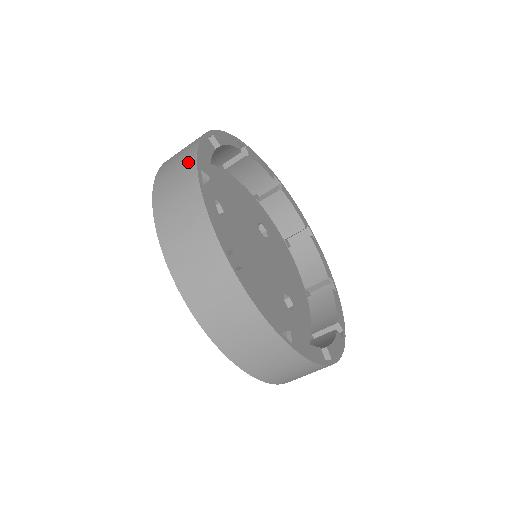
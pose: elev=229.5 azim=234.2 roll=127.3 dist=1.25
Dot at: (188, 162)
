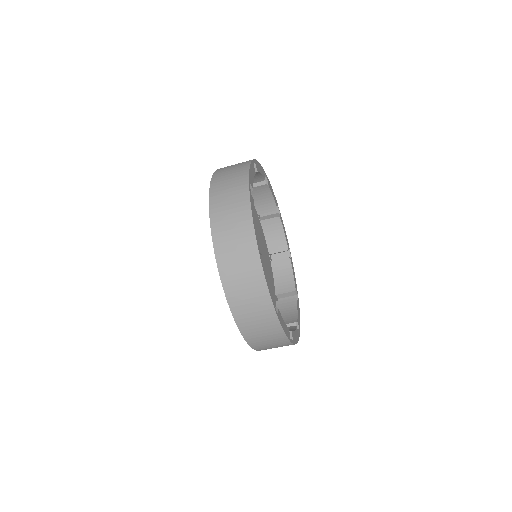
Dot at: (246, 230)
